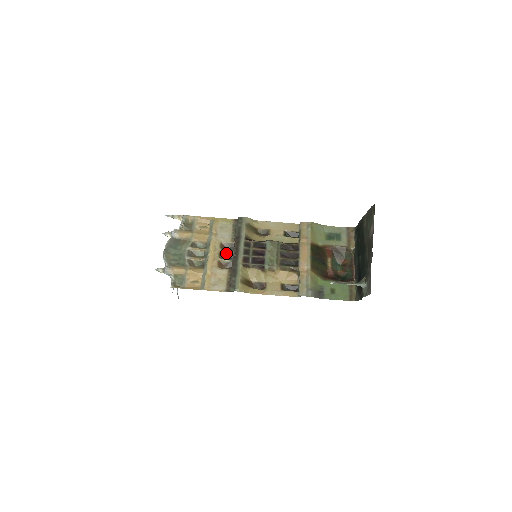
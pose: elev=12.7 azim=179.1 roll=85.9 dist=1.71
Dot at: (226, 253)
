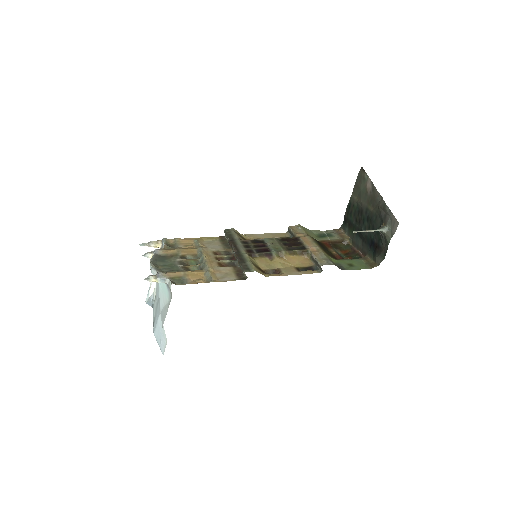
Dot at: (223, 257)
